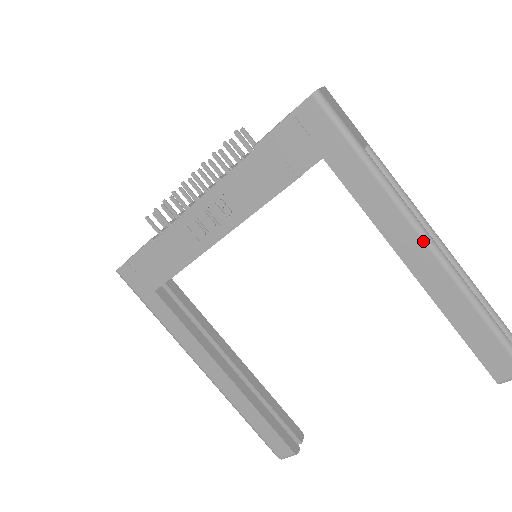
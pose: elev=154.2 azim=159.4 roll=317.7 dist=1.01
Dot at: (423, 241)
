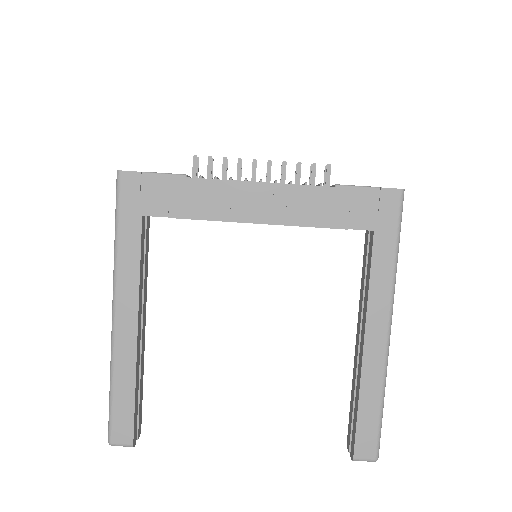
Dot at: (387, 329)
